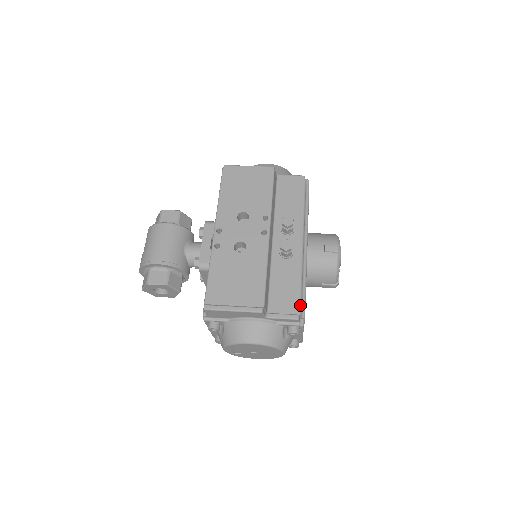
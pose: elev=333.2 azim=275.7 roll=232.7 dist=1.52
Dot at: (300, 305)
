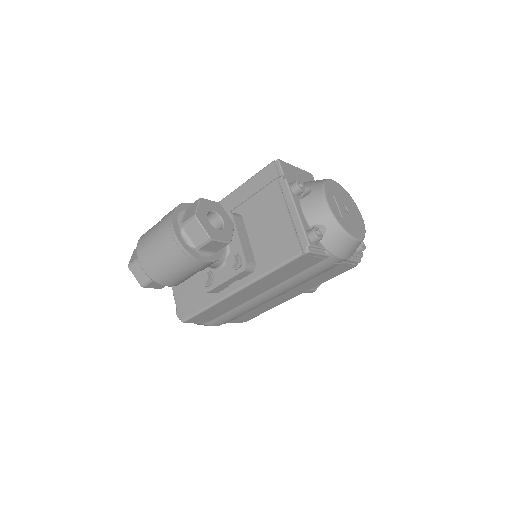
Dot at: occluded
